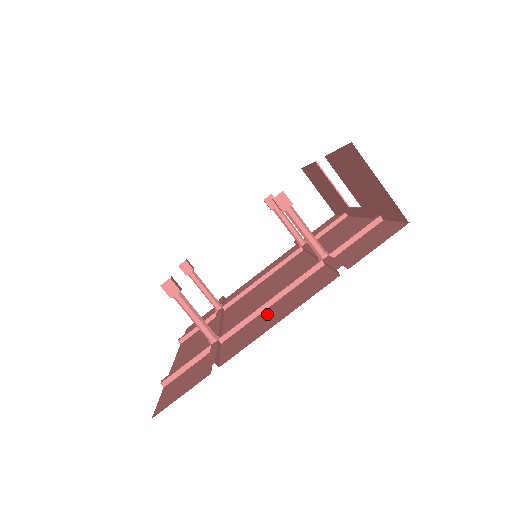
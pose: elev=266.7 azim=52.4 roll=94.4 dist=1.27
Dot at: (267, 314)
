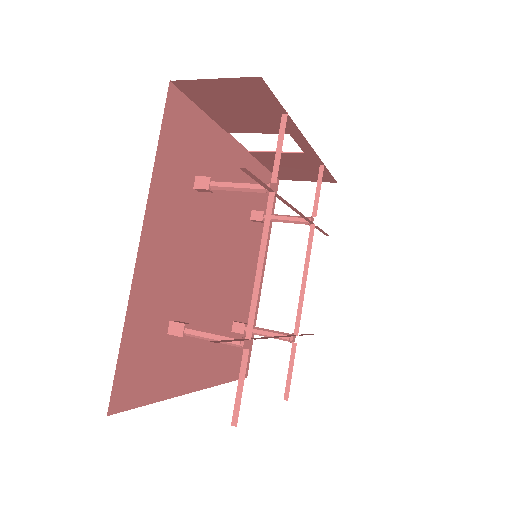
Dot at: occluded
